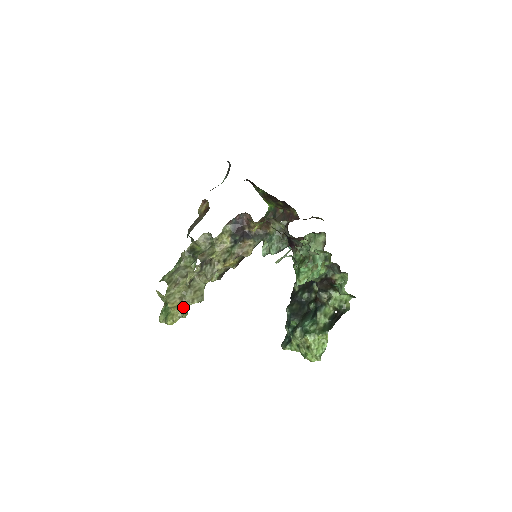
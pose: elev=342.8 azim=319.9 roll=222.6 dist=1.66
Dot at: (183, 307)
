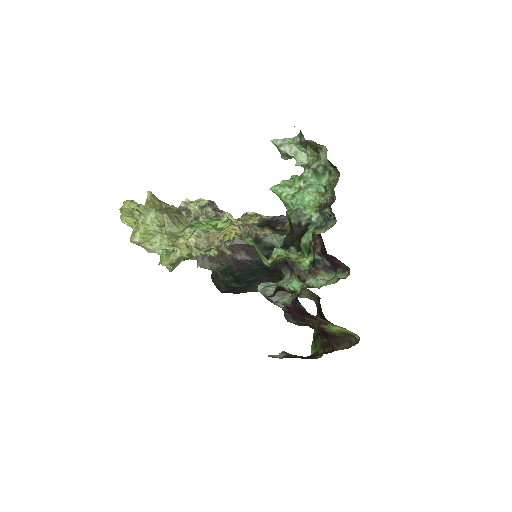
Dot at: (152, 209)
